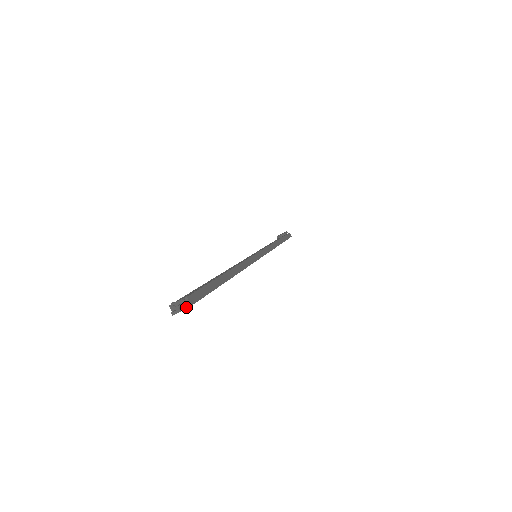
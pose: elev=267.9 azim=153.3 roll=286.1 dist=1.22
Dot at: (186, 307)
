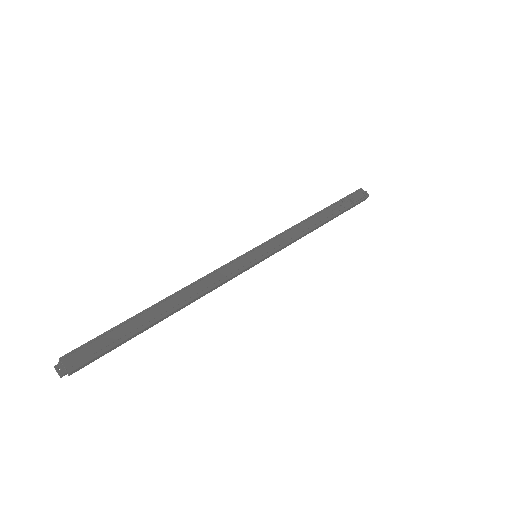
Dot at: occluded
